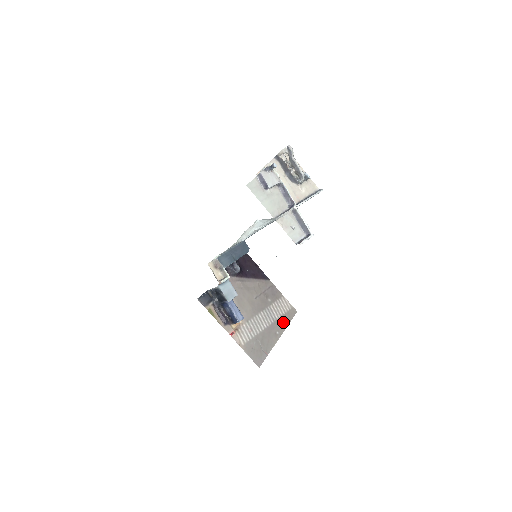
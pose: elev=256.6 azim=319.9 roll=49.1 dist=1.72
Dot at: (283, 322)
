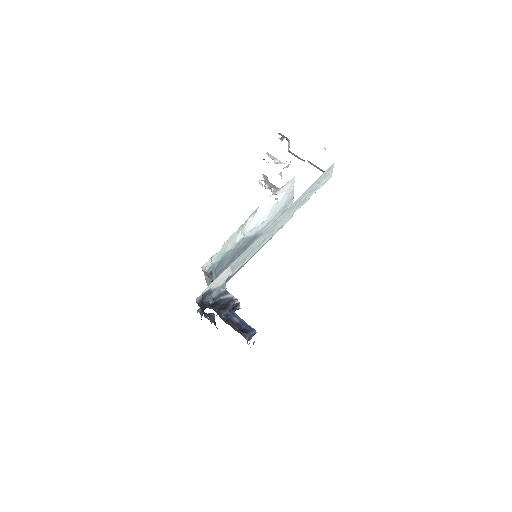
Dot at: occluded
